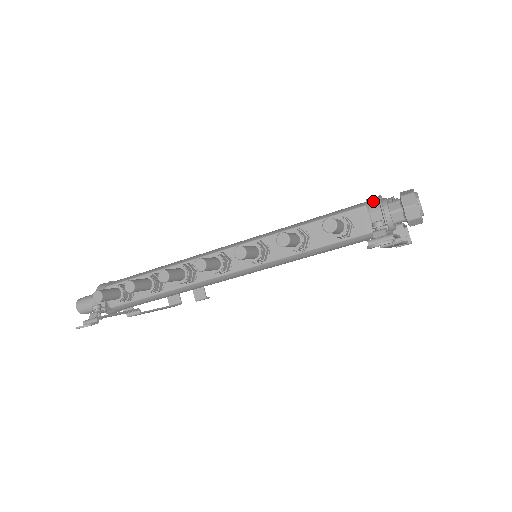
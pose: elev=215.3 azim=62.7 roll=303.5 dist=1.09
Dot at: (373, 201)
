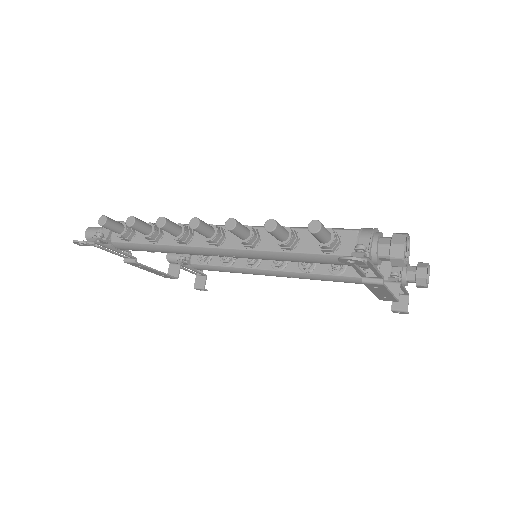
Dot at: (367, 229)
